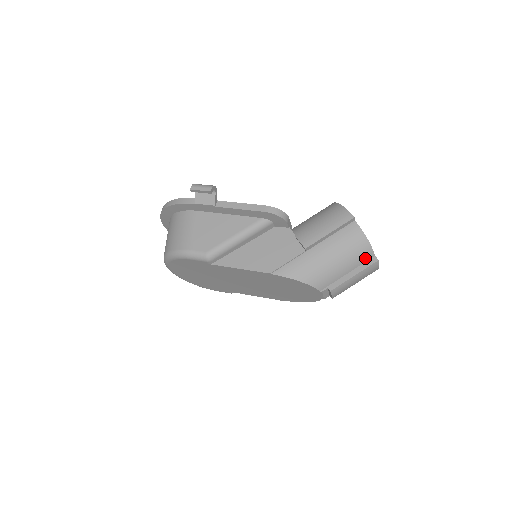
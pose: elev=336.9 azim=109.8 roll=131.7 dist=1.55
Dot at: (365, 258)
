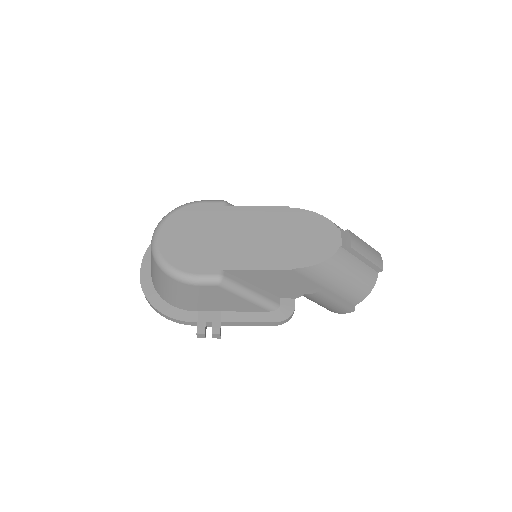
Dot at: occluded
